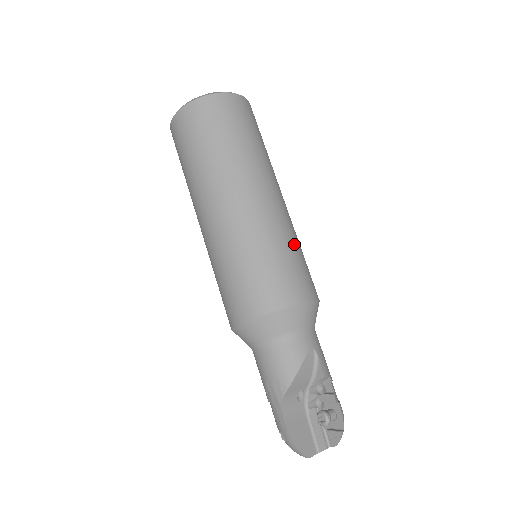
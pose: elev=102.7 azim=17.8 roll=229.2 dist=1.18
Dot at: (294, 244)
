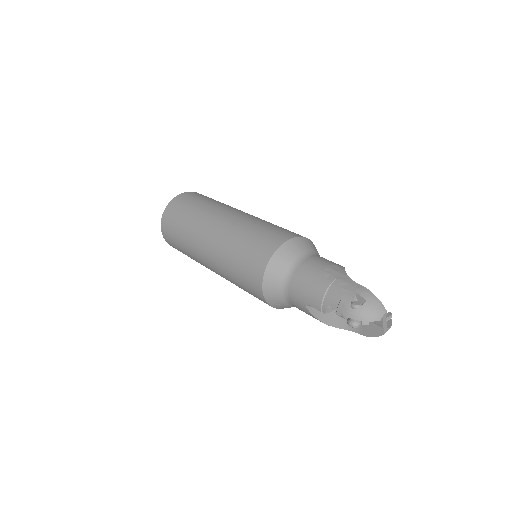
Dot at: occluded
